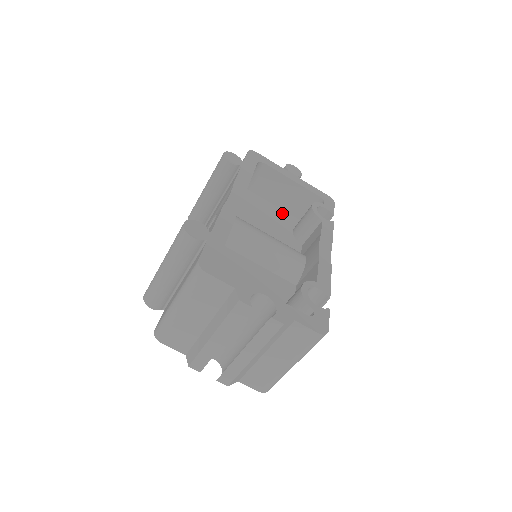
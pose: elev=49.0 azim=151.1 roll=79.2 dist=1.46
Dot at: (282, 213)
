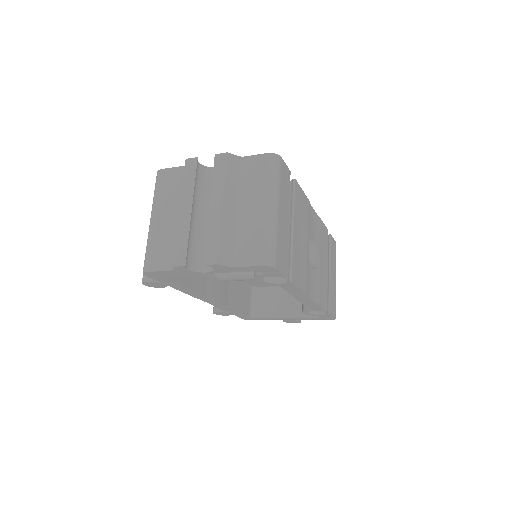
Dot at: occluded
